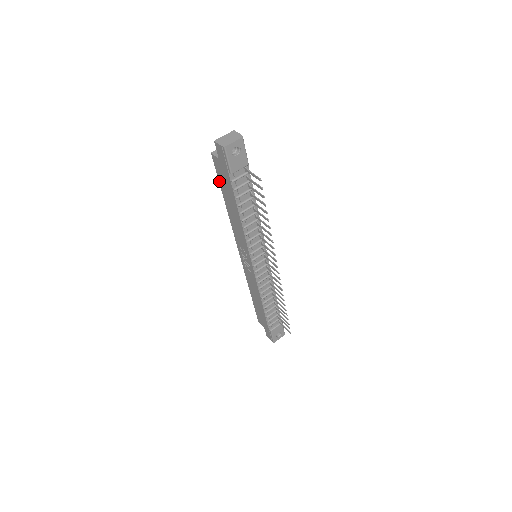
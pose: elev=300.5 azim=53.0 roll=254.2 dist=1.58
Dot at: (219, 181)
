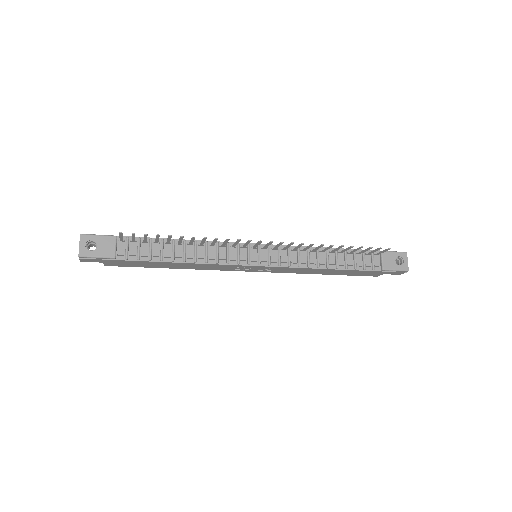
Dot at: occluded
